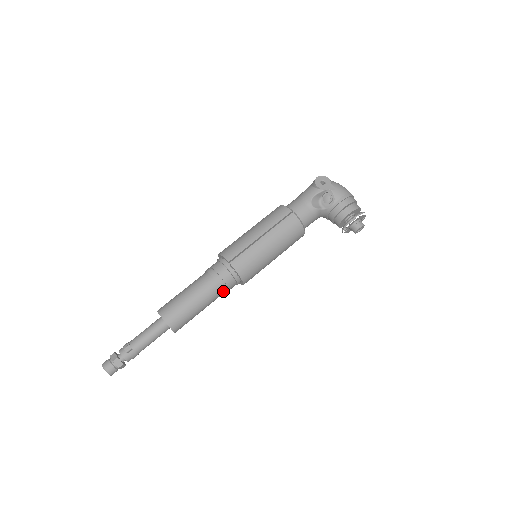
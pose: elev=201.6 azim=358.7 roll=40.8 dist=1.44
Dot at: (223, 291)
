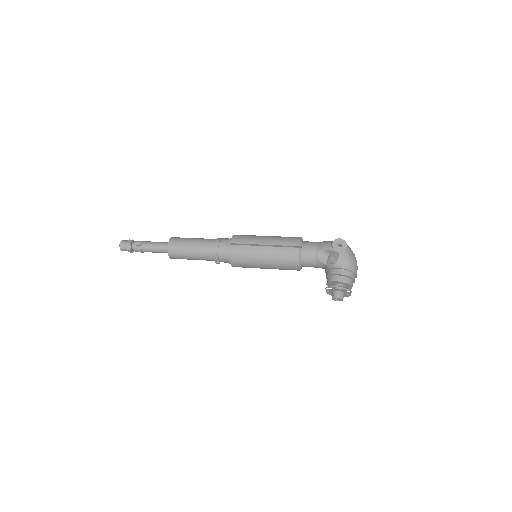
Dot at: (215, 259)
